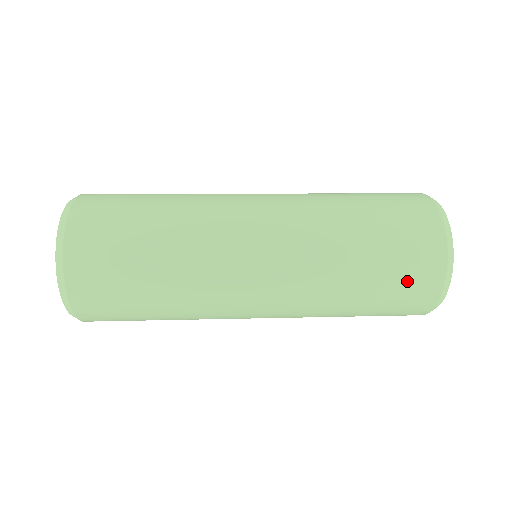
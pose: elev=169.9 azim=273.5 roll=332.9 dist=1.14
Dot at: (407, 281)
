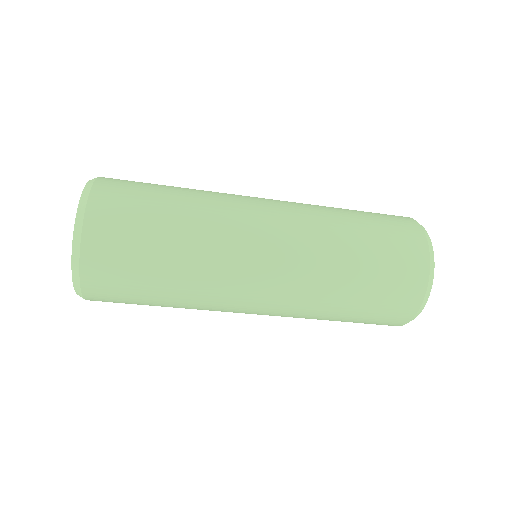
Dot at: (389, 303)
